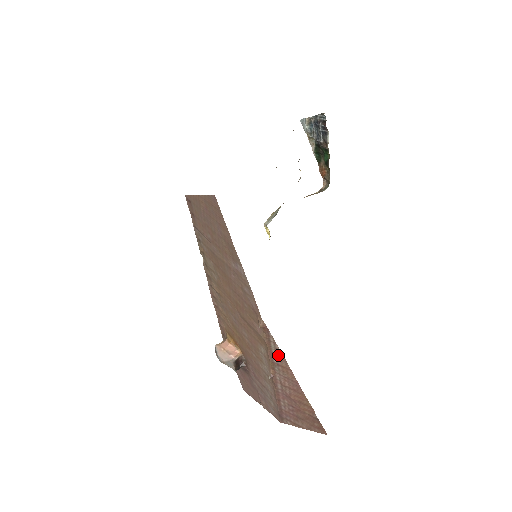
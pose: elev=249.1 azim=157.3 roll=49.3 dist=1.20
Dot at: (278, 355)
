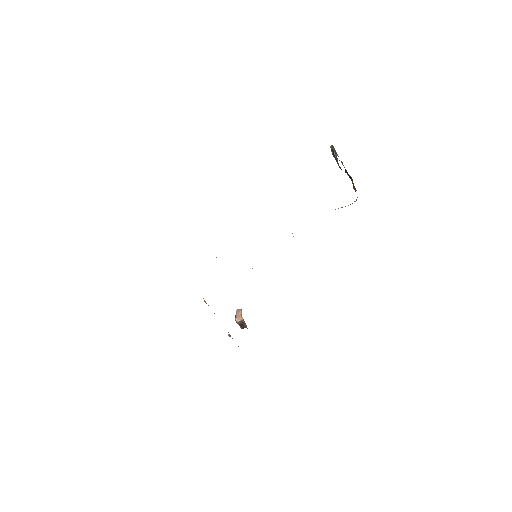
Dot at: occluded
